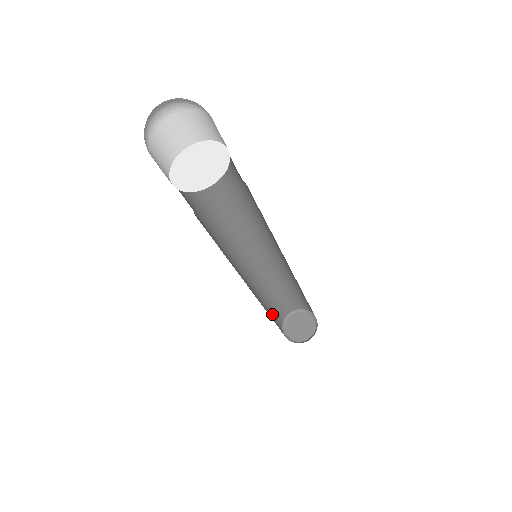
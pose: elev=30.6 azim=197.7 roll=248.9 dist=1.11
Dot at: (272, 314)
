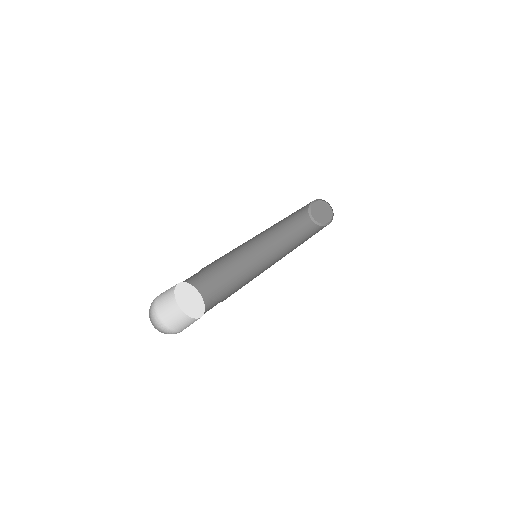
Dot at: (295, 225)
